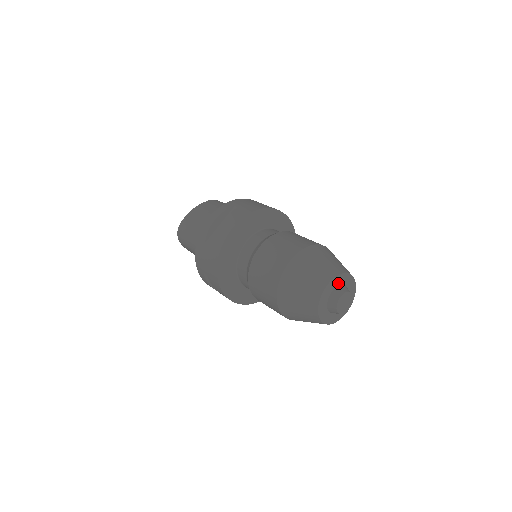
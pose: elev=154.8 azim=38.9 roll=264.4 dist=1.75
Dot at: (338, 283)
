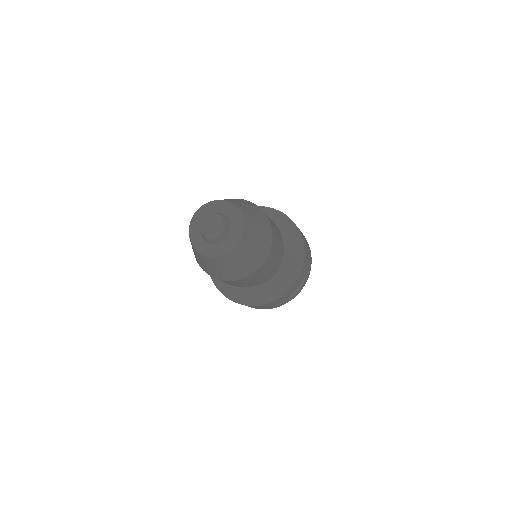
Dot at: (215, 210)
